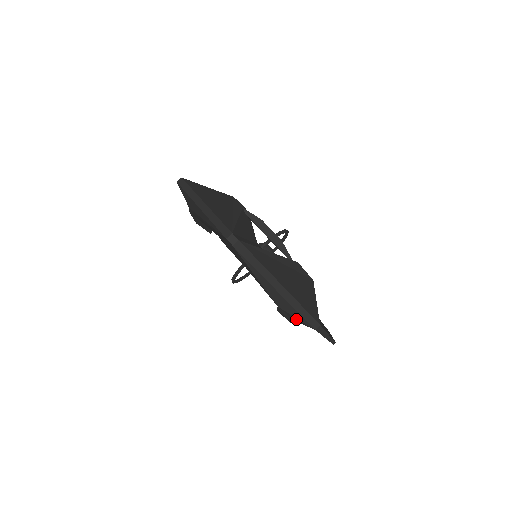
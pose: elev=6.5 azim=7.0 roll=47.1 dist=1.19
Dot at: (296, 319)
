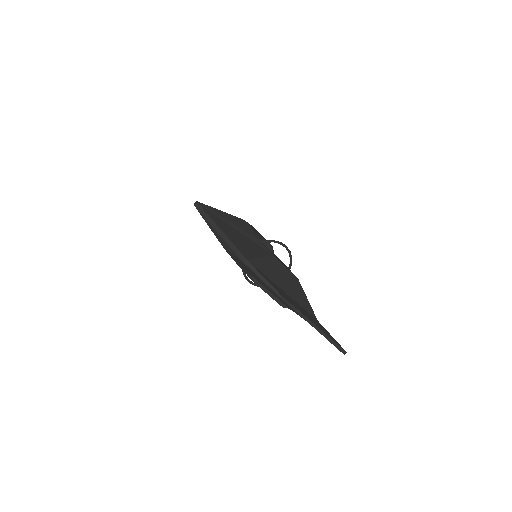
Dot at: (238, 261)
